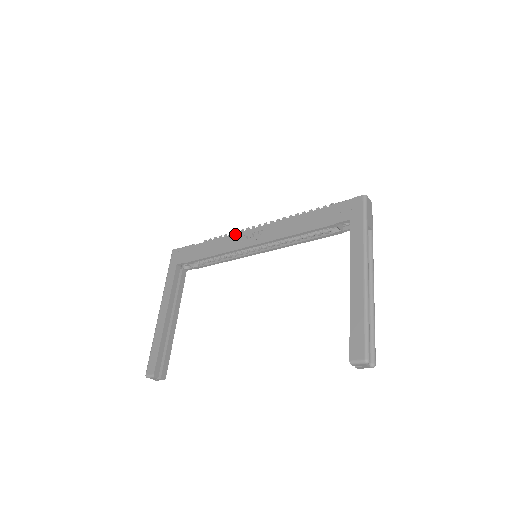
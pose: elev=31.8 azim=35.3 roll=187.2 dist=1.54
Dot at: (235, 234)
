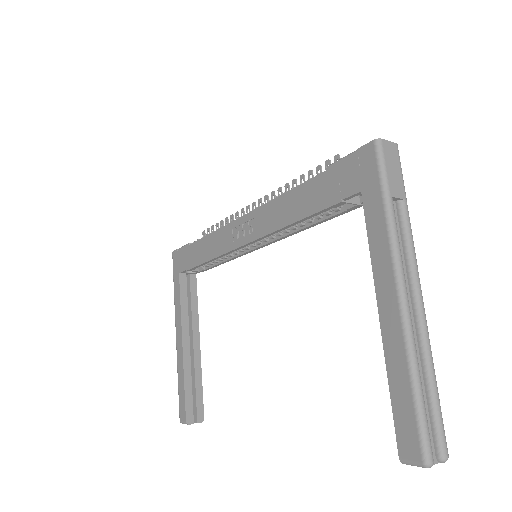
Dot at: (224, 227)
